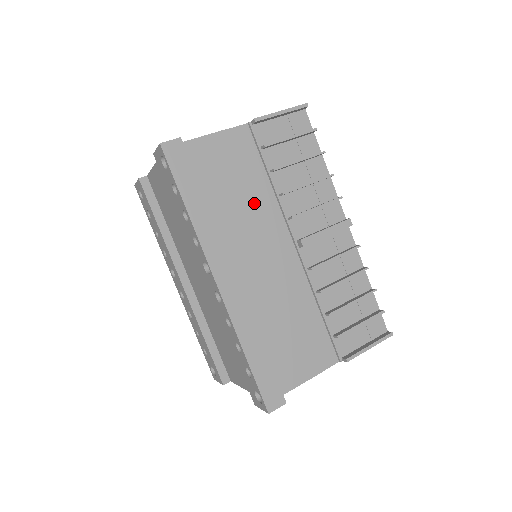
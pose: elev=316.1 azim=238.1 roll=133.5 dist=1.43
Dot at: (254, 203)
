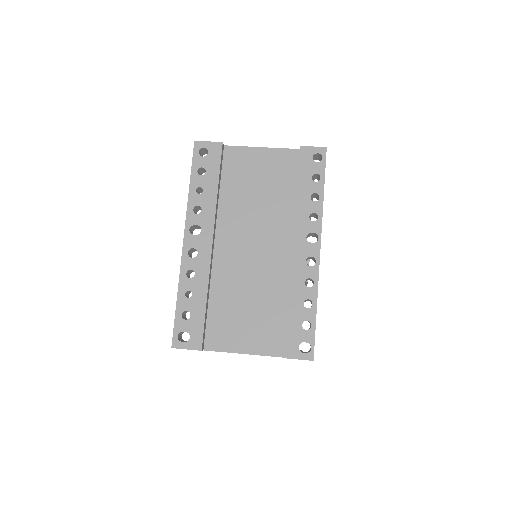
Dot at: occluded
